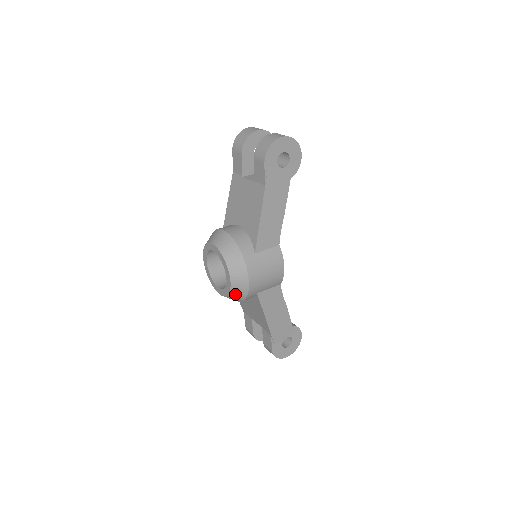
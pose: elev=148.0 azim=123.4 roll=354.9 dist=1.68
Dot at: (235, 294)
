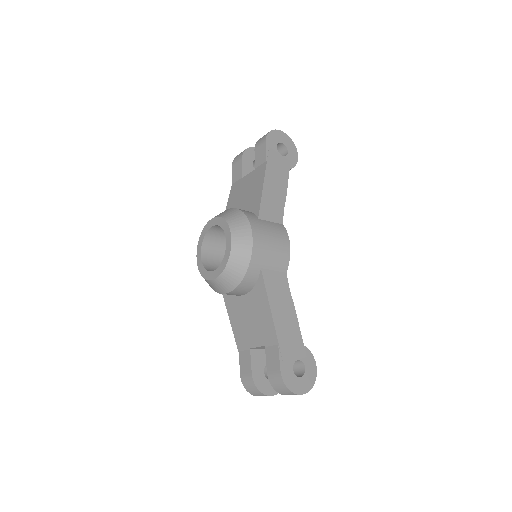
Dot at: (236, 260)
